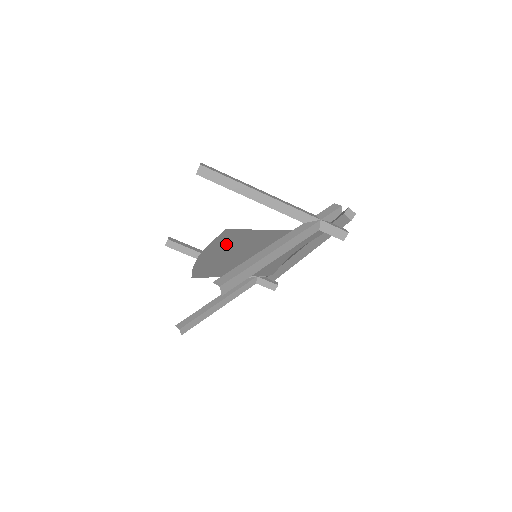
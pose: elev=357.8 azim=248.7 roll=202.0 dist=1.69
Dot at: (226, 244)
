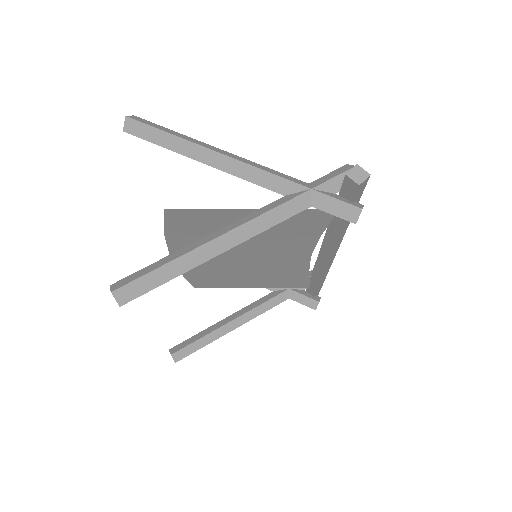
Dot at: (191, 235)
